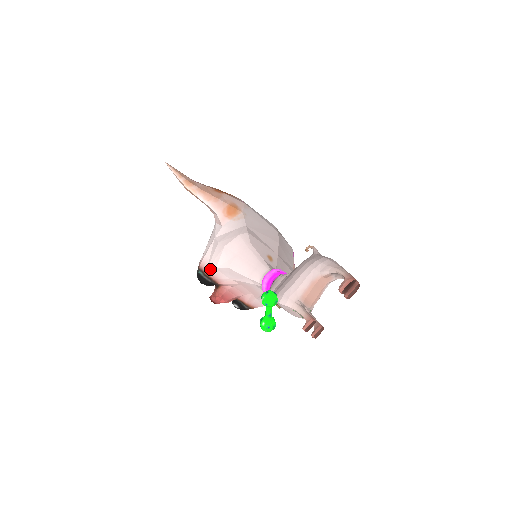
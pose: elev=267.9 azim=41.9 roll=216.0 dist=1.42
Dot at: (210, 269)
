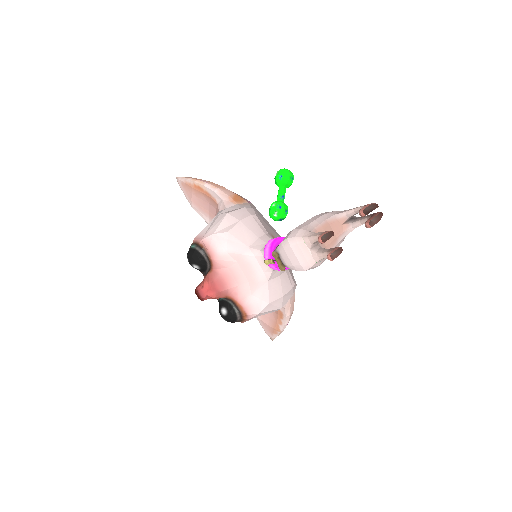
Dot at: (206, 237)
